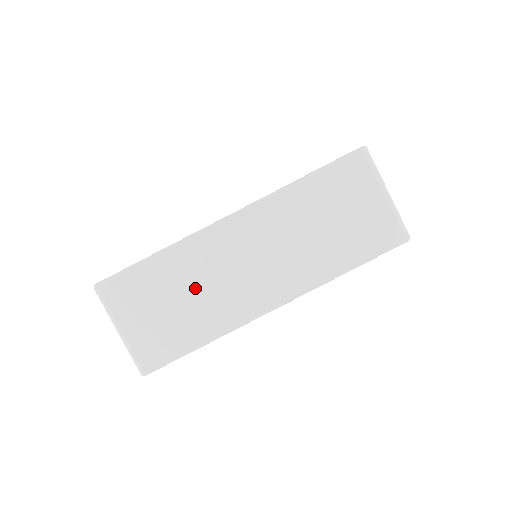
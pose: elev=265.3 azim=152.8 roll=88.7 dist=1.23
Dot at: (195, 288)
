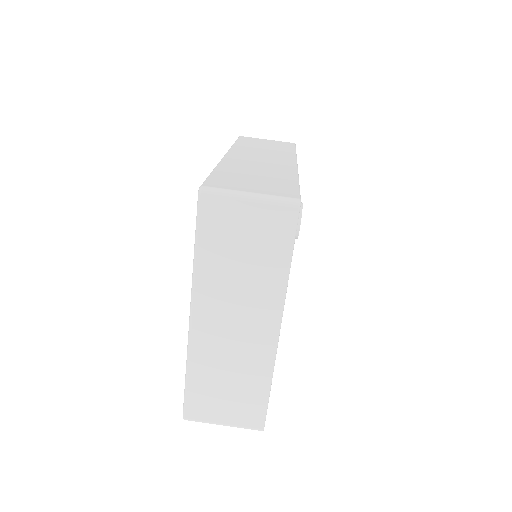
Dot at: (226, 369)
